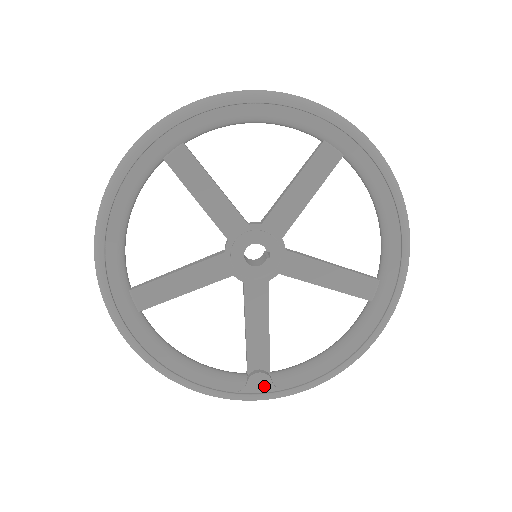
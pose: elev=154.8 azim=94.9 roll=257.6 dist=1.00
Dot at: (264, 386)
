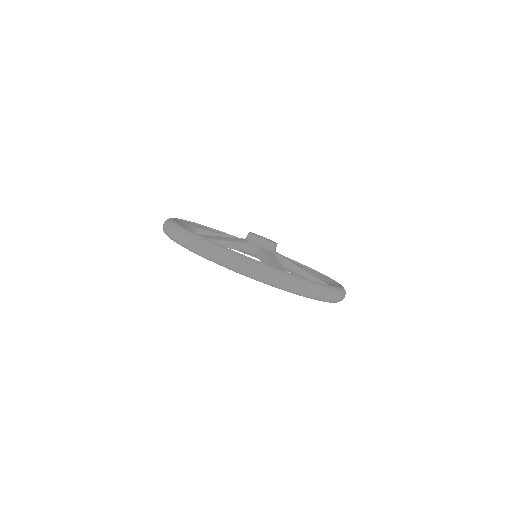
Dot at: occluded
